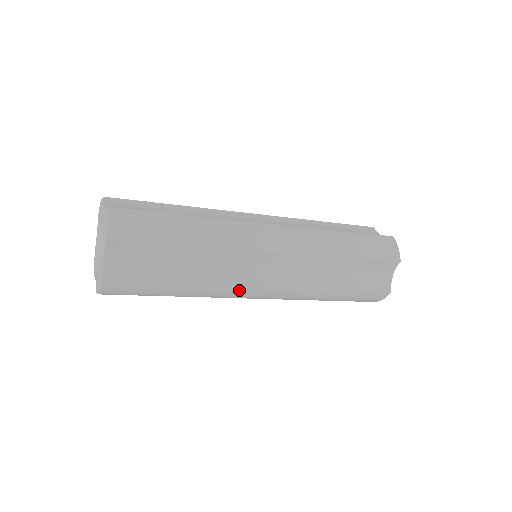
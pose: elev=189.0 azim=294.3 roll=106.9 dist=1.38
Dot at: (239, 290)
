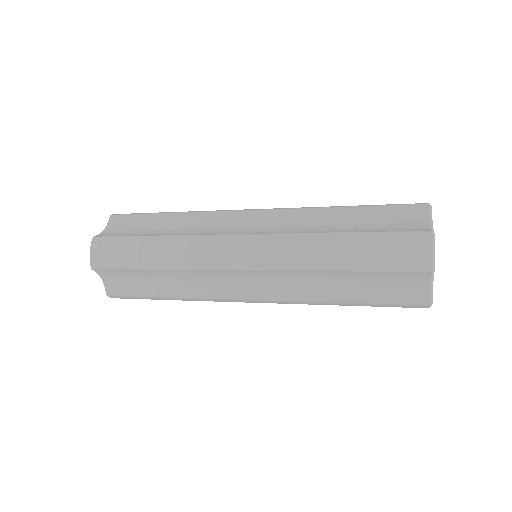
Dot at: (224, 300)
